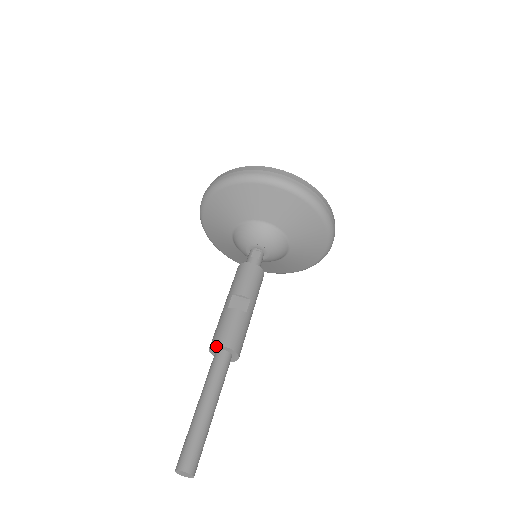
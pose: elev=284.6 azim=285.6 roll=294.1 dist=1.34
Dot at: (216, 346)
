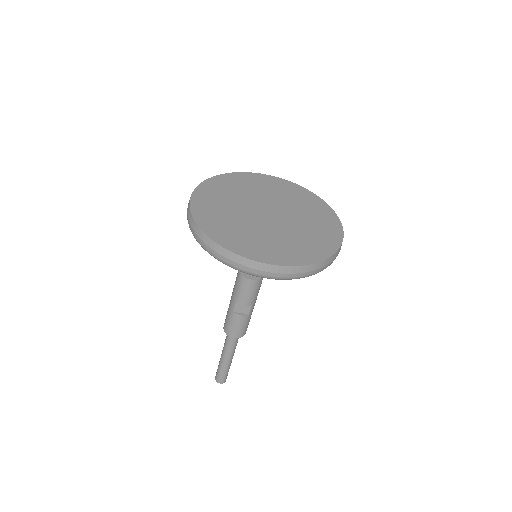
Dot at: (228, 335)
